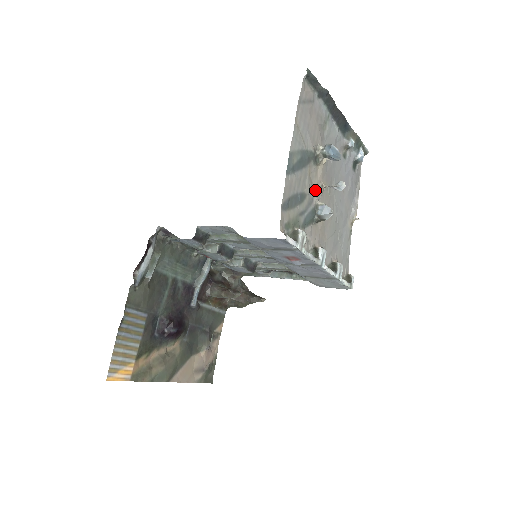
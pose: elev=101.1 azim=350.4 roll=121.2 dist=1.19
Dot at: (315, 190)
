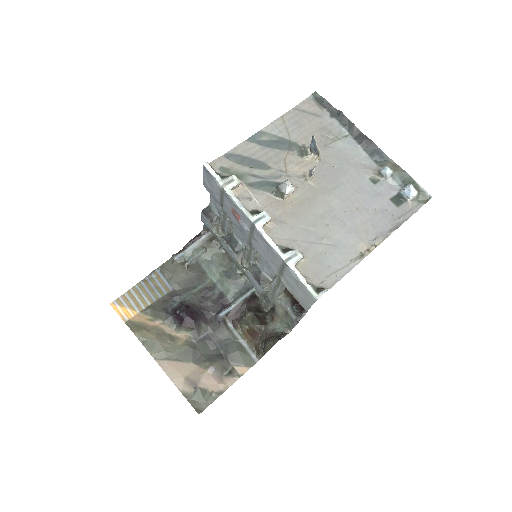
Dot at: (290, 174)
